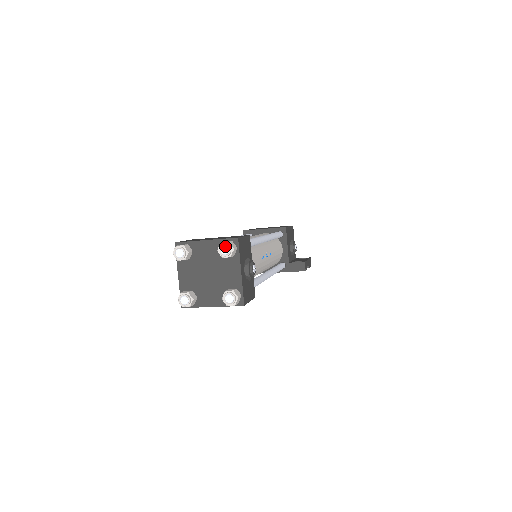
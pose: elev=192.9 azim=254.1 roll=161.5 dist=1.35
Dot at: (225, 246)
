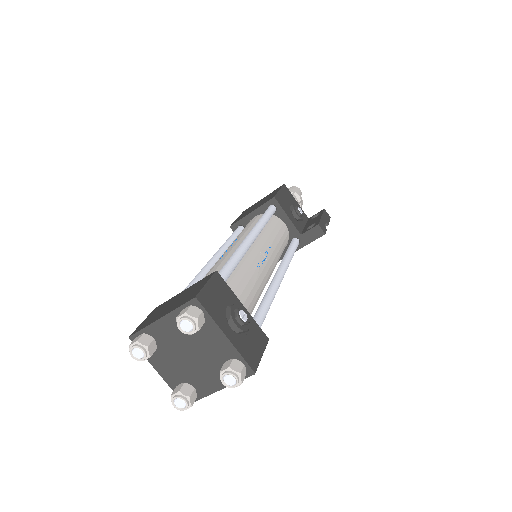
Dot at: (183, 321)
